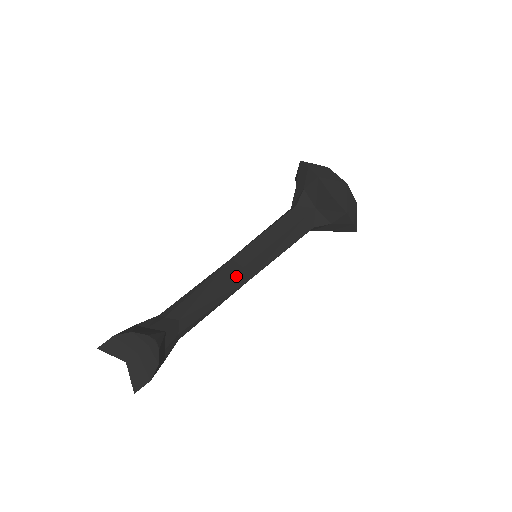
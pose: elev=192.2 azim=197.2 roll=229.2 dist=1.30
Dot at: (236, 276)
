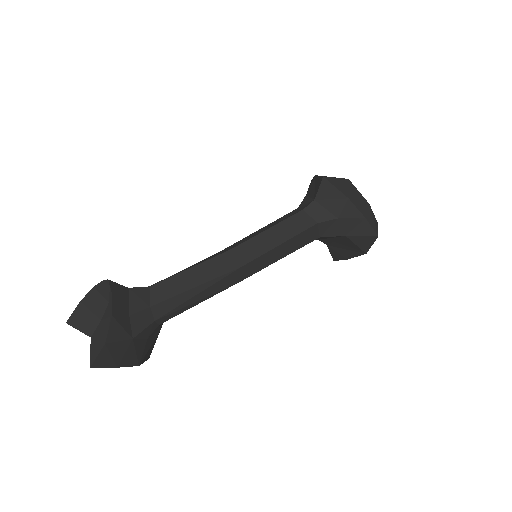
Dot at: (222, 257)
